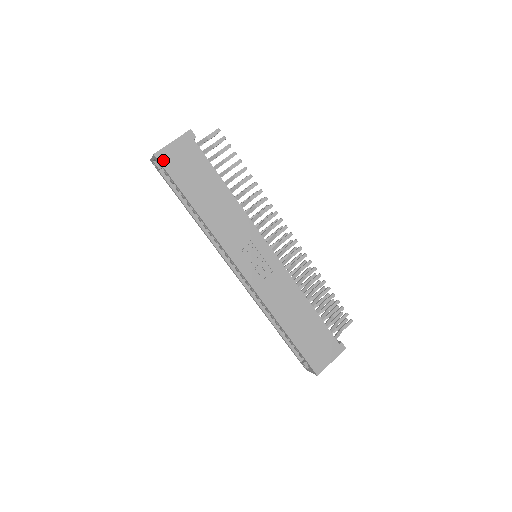
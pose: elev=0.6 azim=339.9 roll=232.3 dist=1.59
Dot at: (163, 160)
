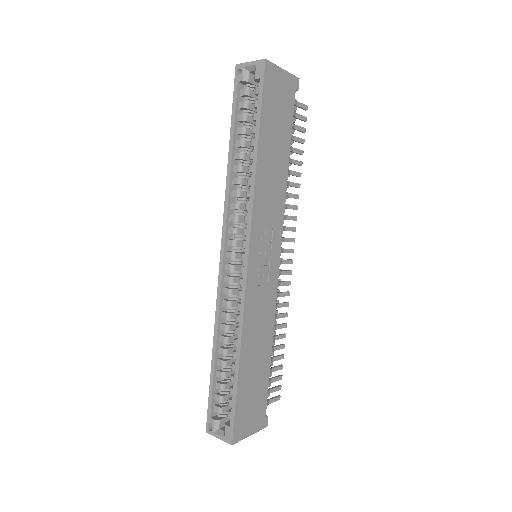
Dot at: (268, 74)
